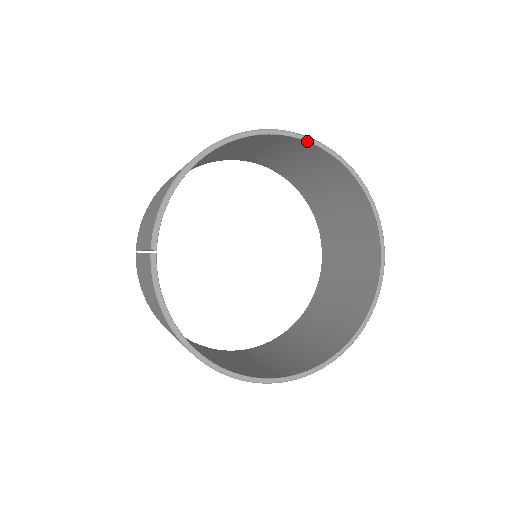
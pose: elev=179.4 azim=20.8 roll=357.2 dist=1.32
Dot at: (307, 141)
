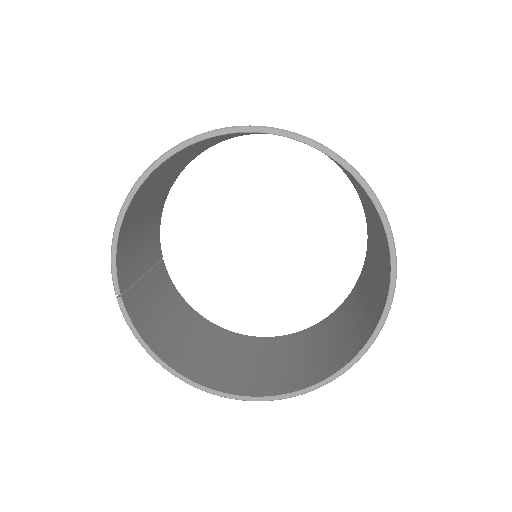
Dot at: (252, 132)
